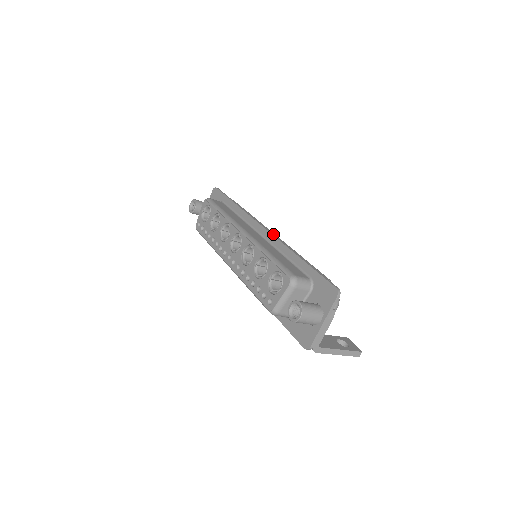
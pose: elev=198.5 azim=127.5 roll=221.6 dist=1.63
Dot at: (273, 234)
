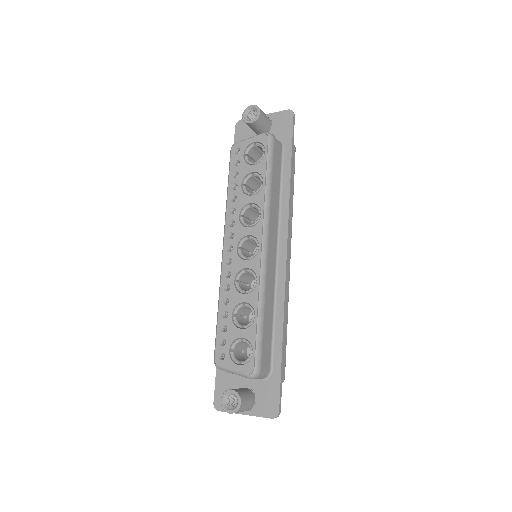
Dot at: occluded
